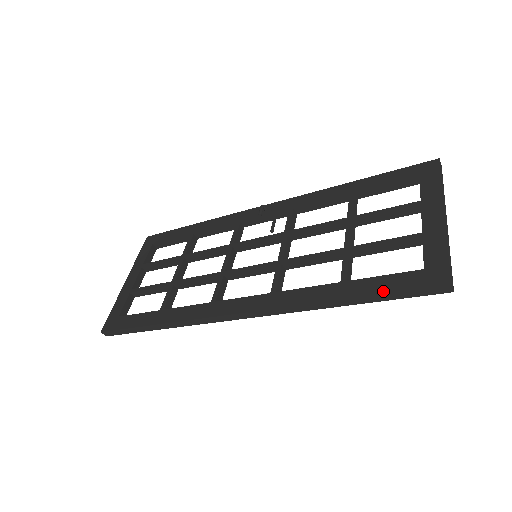
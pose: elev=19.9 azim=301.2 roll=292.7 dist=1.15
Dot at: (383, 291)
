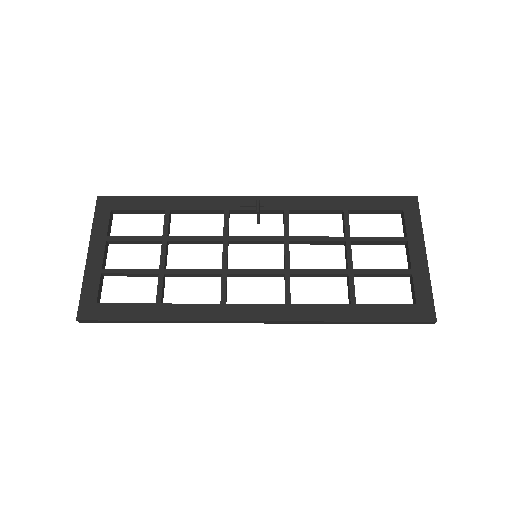
Dot at: (388, 319)
